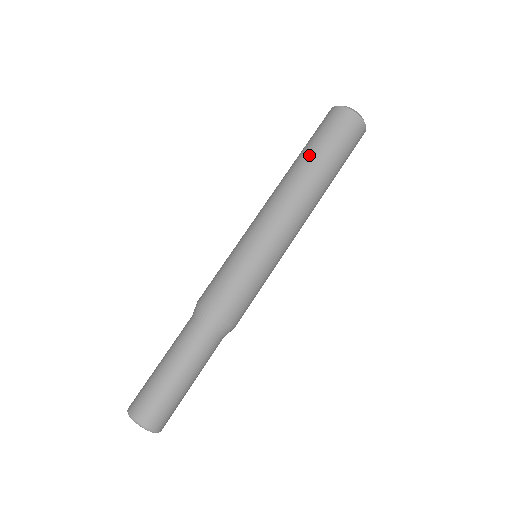
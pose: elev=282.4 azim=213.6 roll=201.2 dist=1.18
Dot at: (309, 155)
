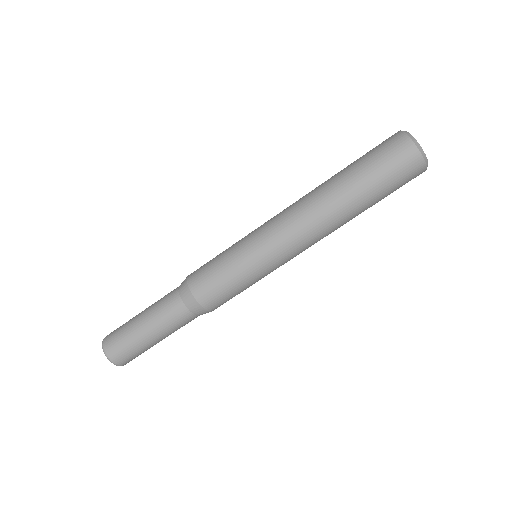
Dot at: (340, 172)
